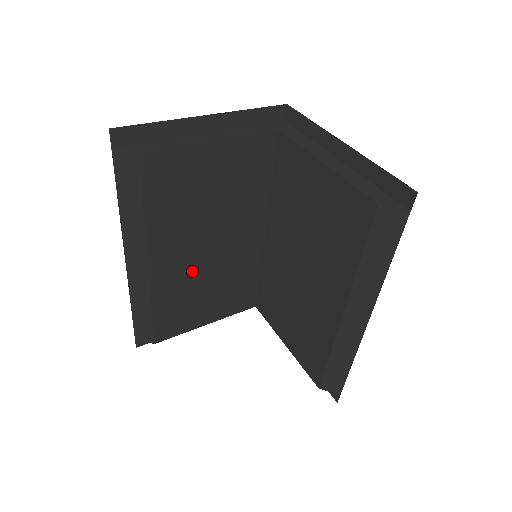
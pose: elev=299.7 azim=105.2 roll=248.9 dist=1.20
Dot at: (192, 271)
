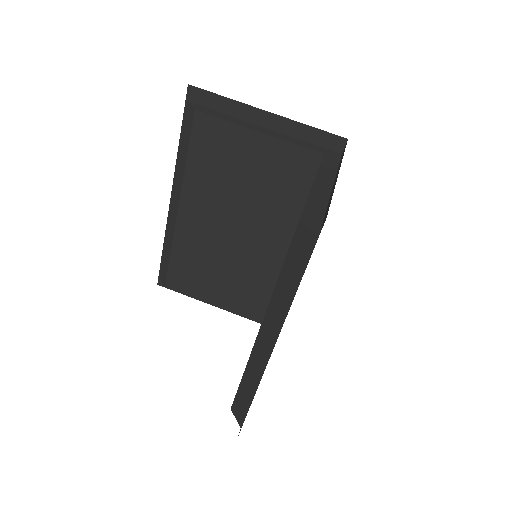
Dot at: (212, 242)
